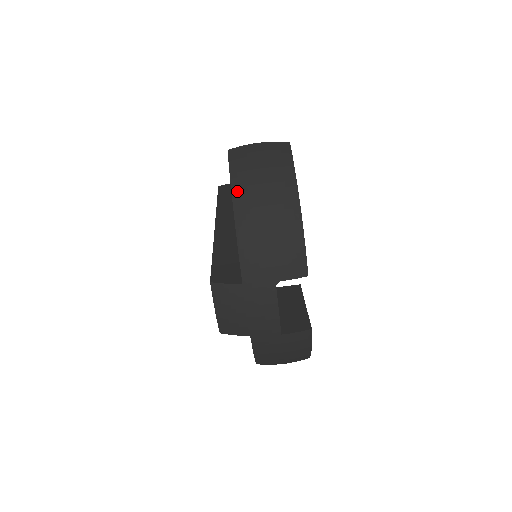
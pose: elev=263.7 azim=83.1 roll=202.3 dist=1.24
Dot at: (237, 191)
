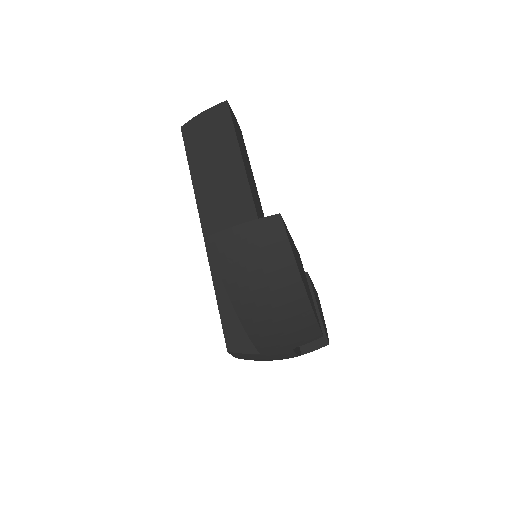
Dot at: (234, 293)
